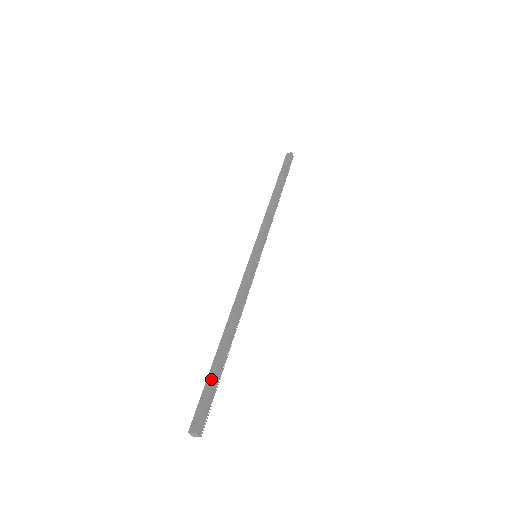
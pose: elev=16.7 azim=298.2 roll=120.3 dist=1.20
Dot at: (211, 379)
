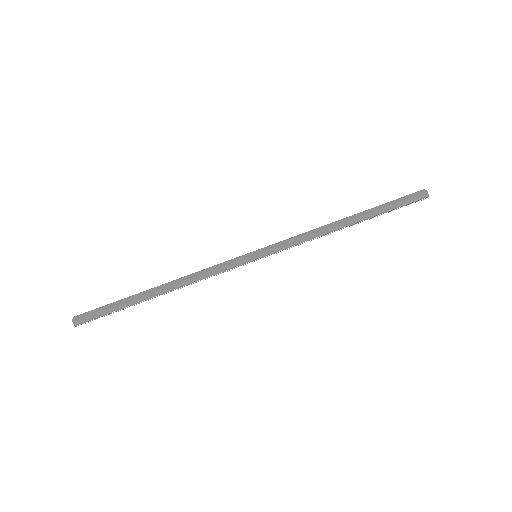
Dot at: (116, 303)
